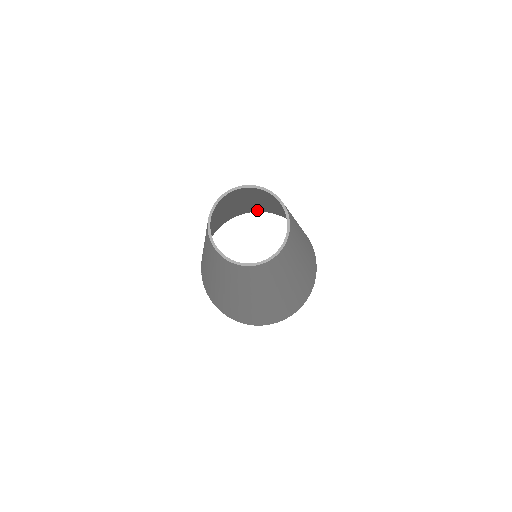
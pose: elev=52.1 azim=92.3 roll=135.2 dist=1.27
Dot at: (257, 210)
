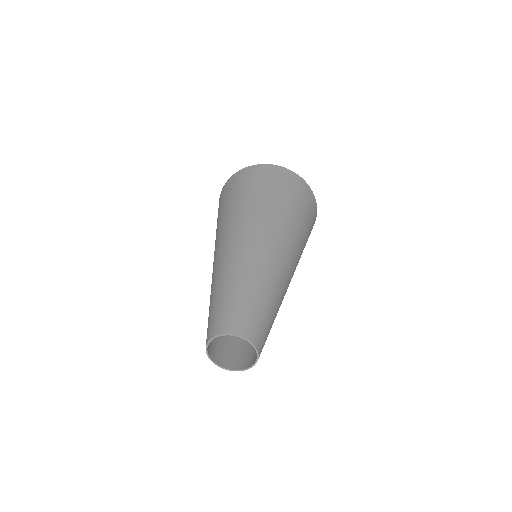
Dot at: (250, 178)
